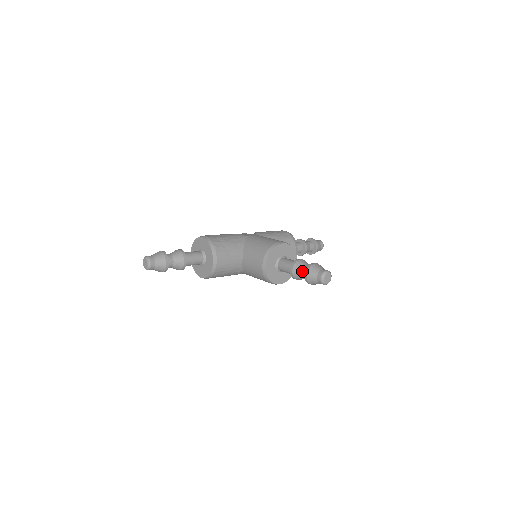
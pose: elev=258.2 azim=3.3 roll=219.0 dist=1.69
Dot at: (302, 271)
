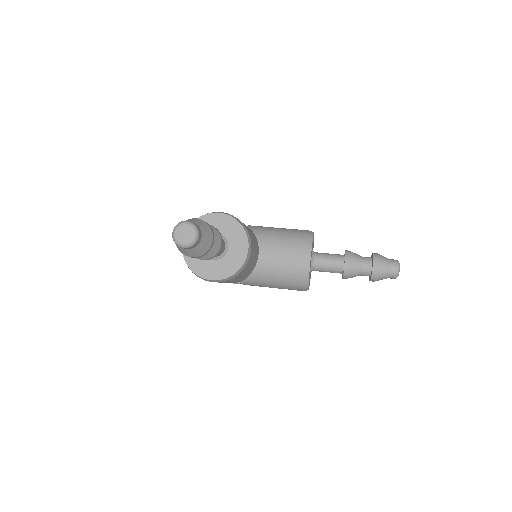
Dot at: (363, 263)
